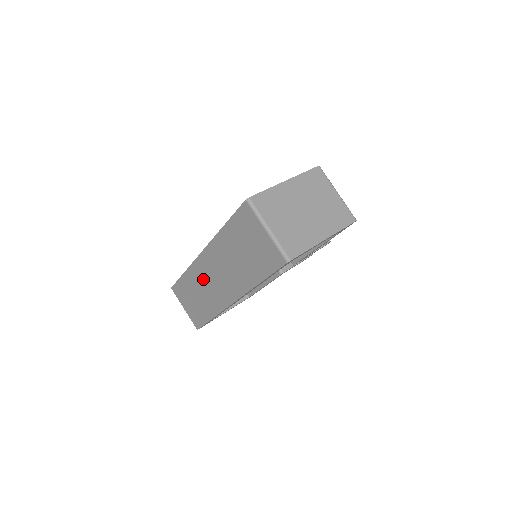
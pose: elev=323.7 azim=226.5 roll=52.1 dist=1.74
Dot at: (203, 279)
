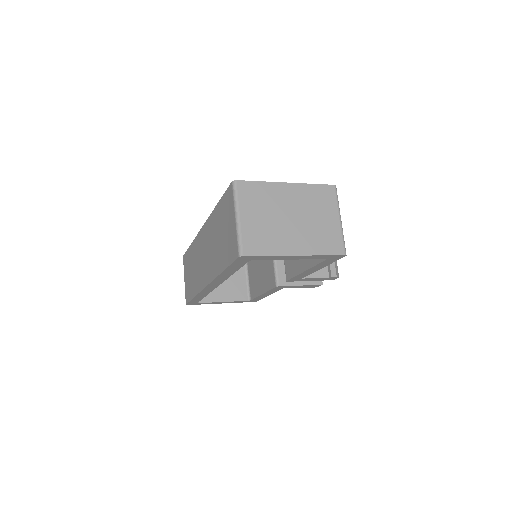
Dot at: (198, 254)
